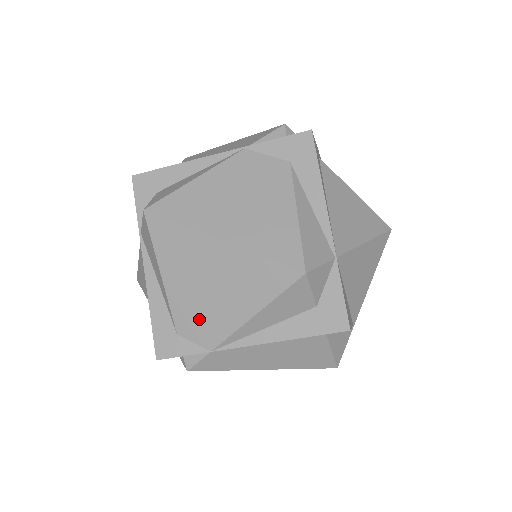
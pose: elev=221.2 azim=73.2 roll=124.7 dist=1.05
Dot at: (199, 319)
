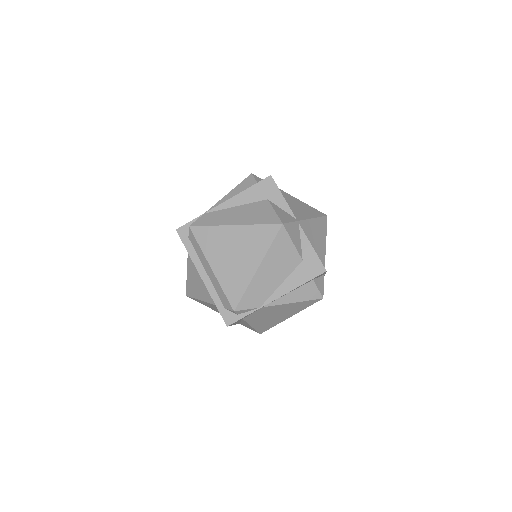
Dot at: occluded
